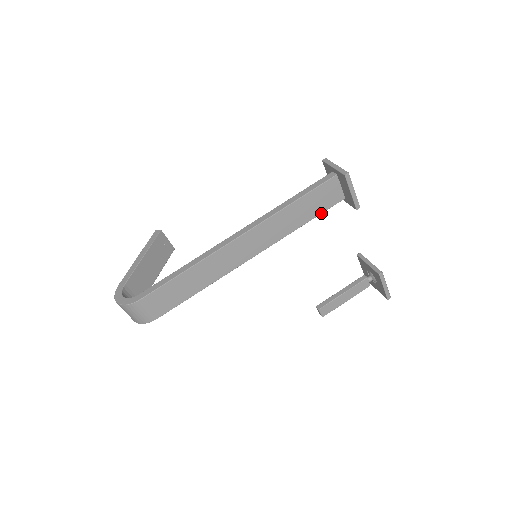
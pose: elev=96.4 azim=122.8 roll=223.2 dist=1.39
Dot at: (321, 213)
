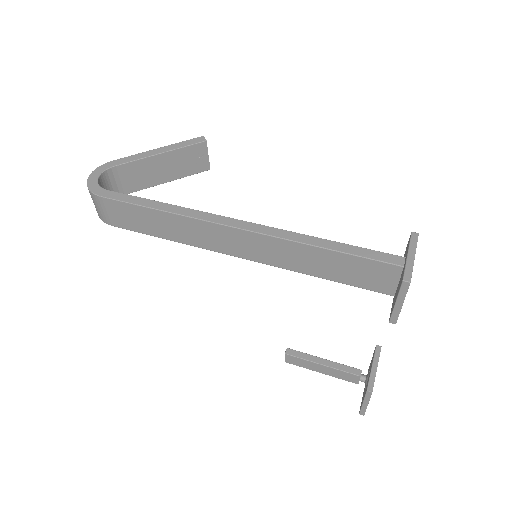
Dot at: (352, 285)
